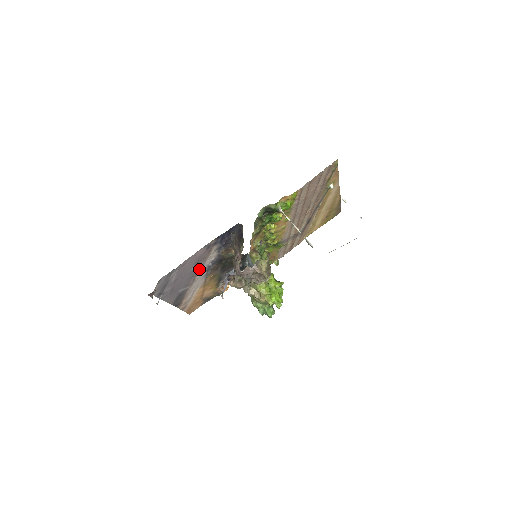
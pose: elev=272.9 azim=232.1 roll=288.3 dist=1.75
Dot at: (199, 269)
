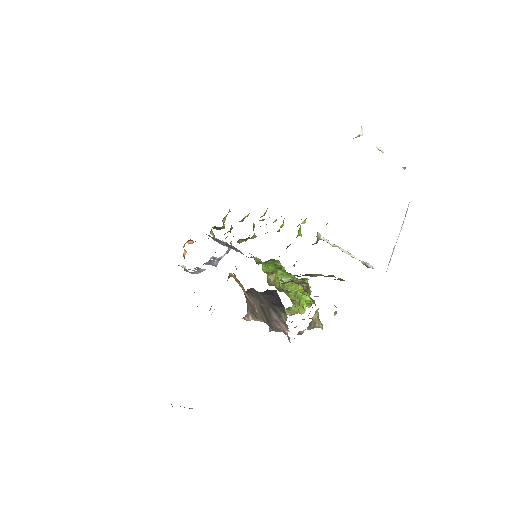
Dot at: occluded
